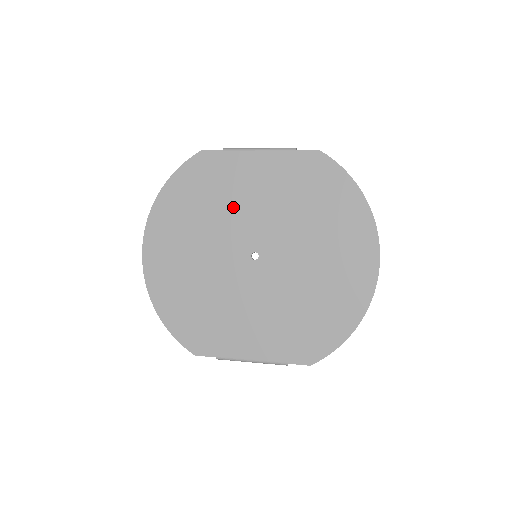
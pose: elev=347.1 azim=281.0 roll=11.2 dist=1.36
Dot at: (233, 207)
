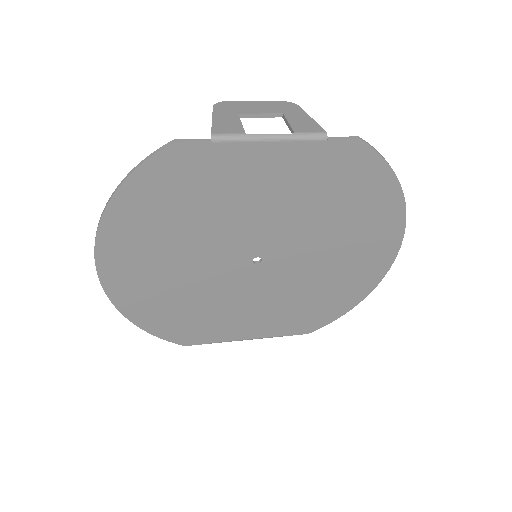
Dot at: (229, 214)
